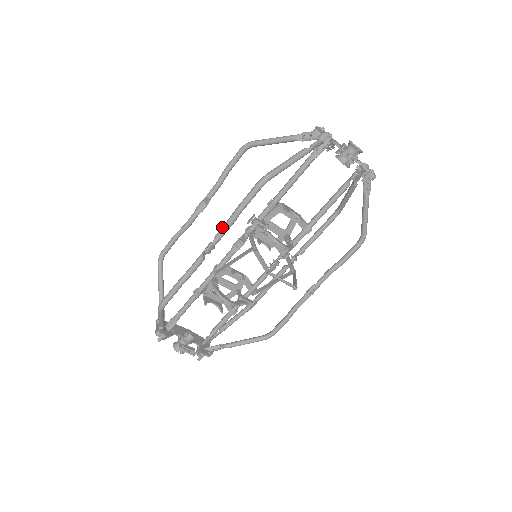
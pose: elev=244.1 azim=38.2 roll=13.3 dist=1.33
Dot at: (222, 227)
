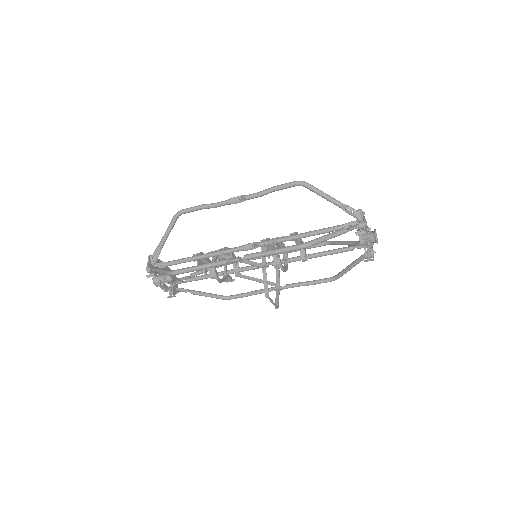
Dot at: (255, 254)
